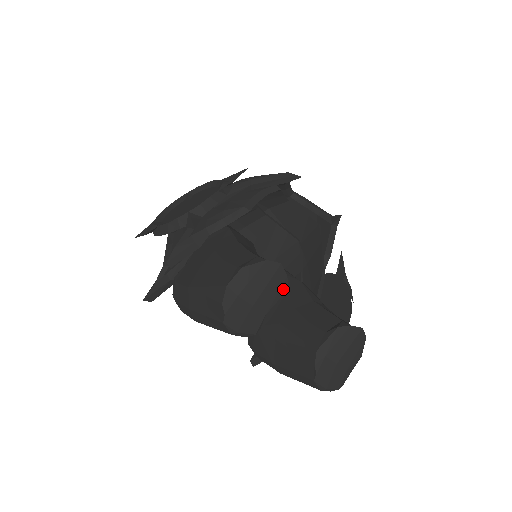
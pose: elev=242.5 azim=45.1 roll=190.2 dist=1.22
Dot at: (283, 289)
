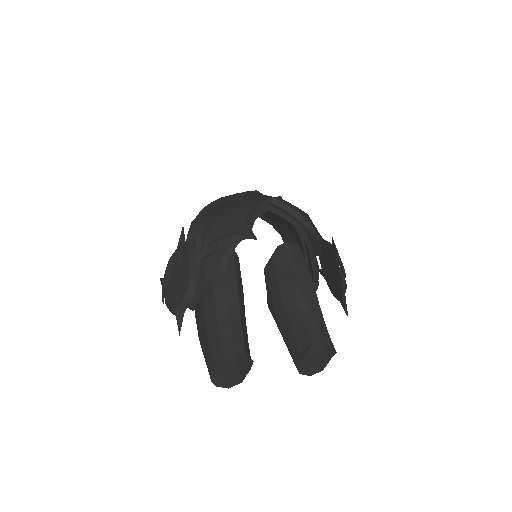
Dot at: (249, 364)
